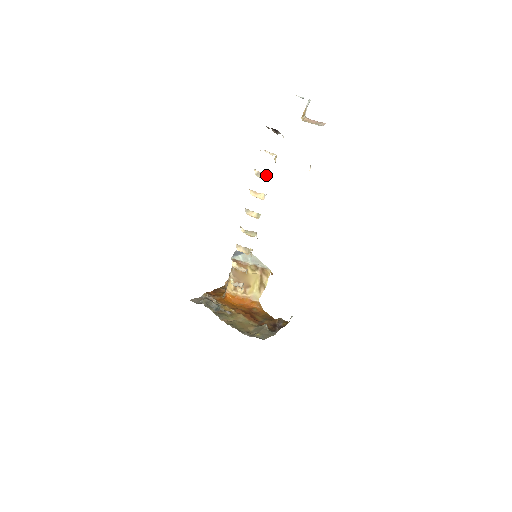
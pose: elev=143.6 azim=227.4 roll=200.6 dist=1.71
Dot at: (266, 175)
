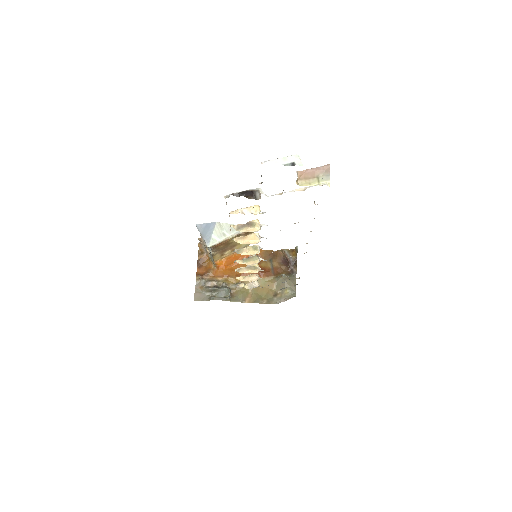
Dot at: (251, 224)
